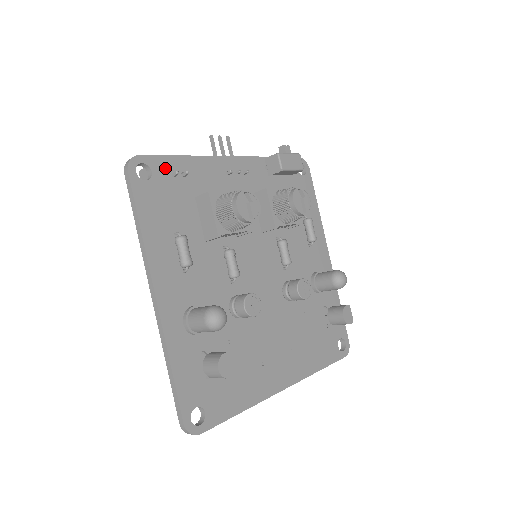
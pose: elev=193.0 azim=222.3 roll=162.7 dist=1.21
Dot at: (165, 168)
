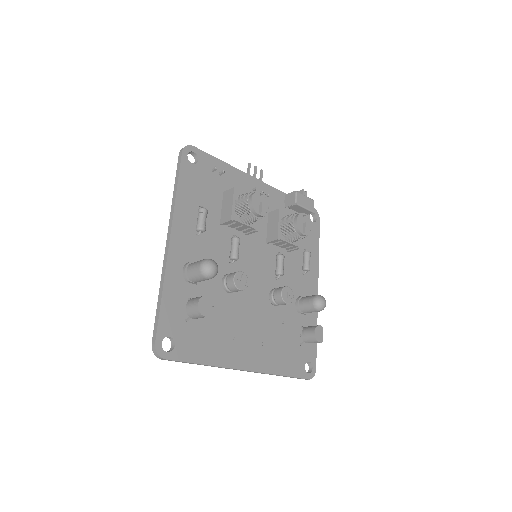
Dot at: (209, 163)
